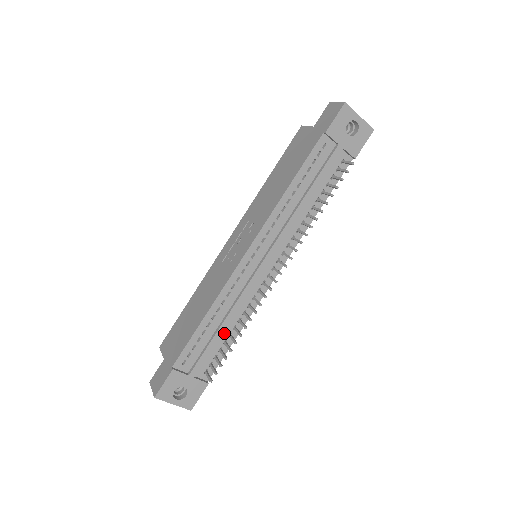
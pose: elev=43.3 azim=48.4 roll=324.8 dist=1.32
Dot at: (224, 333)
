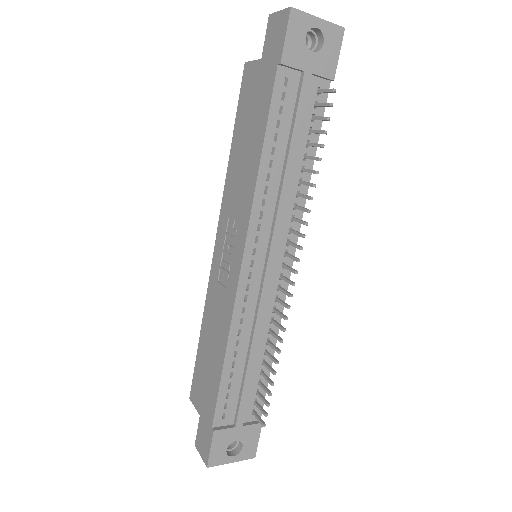
Dot at: (256, 364)
